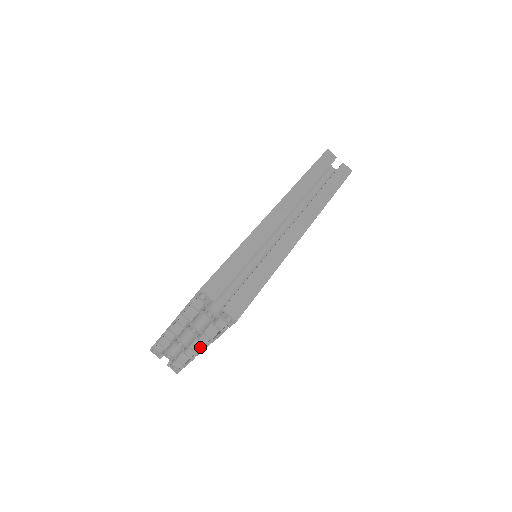
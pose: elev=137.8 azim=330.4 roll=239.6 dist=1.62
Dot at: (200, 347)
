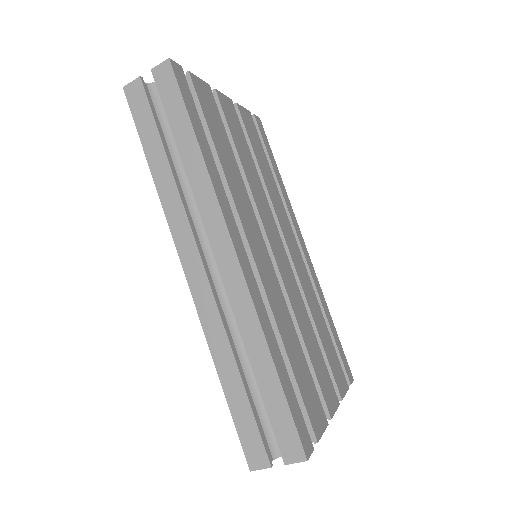
Dot at: occluded
